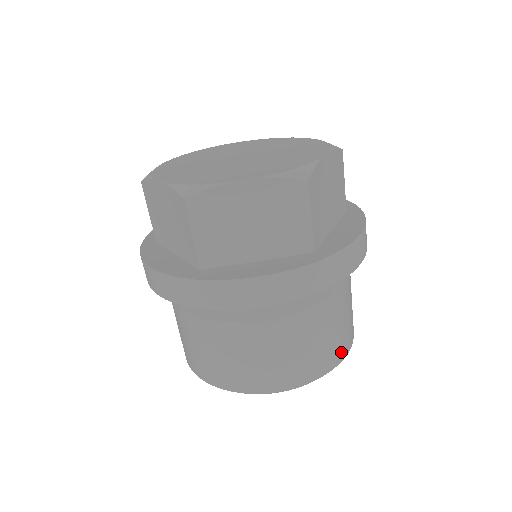
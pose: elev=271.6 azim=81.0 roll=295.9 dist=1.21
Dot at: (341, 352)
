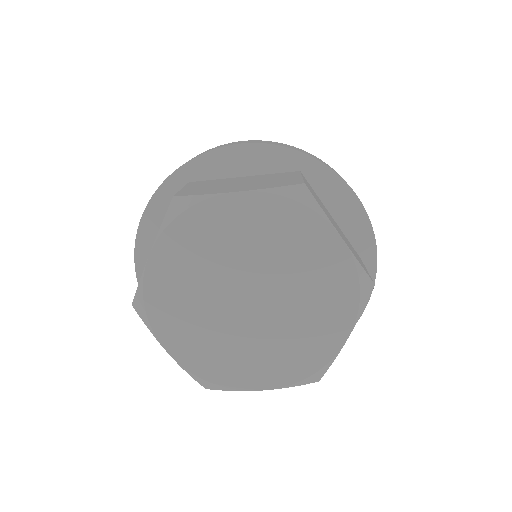
Dot at: occluded
